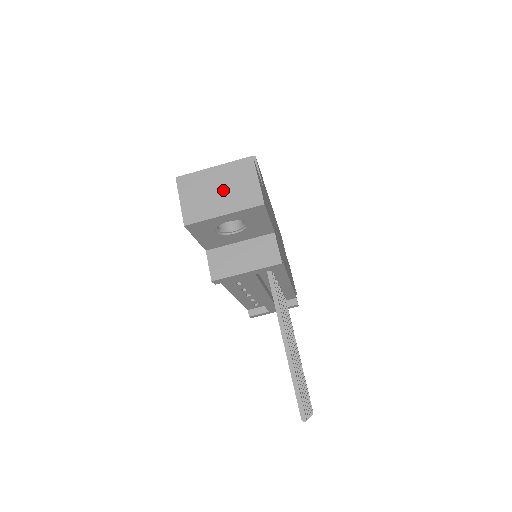
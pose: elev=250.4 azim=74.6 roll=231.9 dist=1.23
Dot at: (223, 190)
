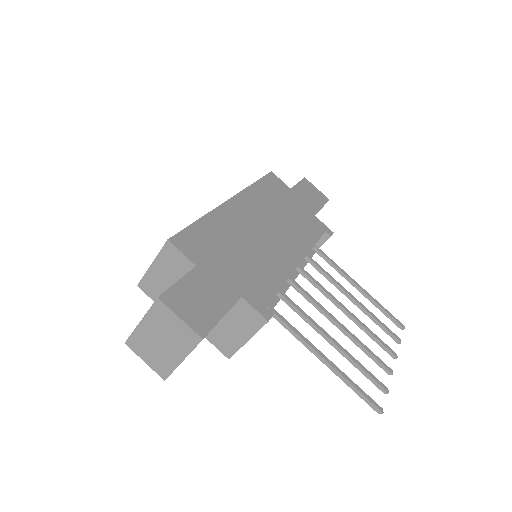
Dot at: (164, 340)
